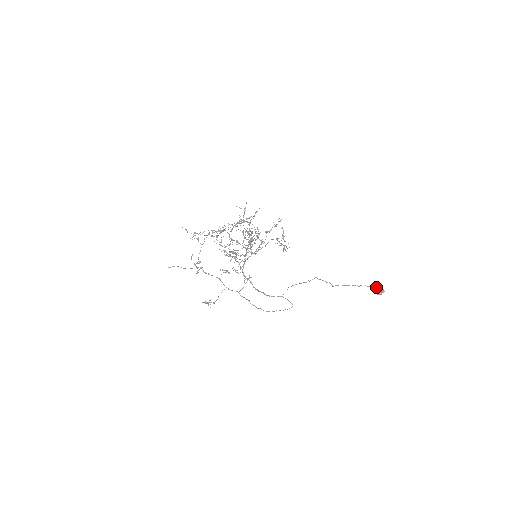
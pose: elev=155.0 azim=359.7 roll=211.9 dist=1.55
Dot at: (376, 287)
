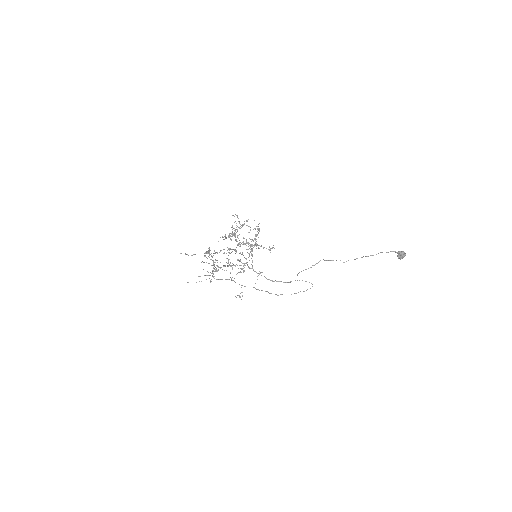
Dot at: (396, 252)
